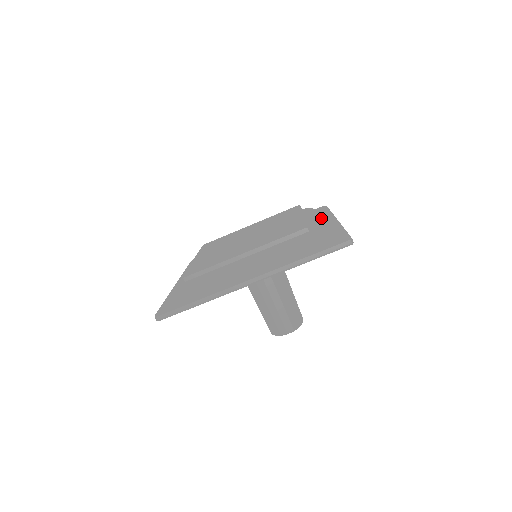
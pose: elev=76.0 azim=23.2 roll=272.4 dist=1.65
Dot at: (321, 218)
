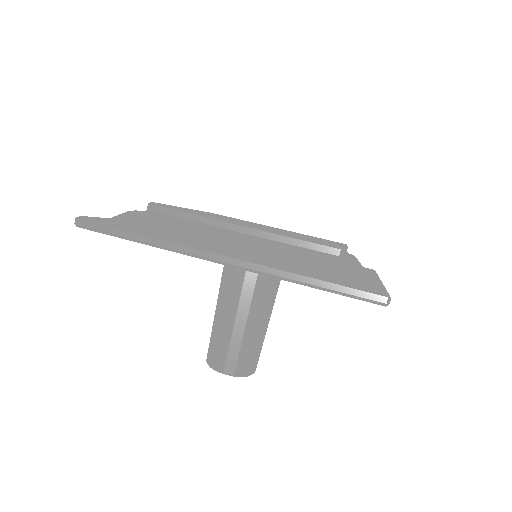
Dot at: occluded
